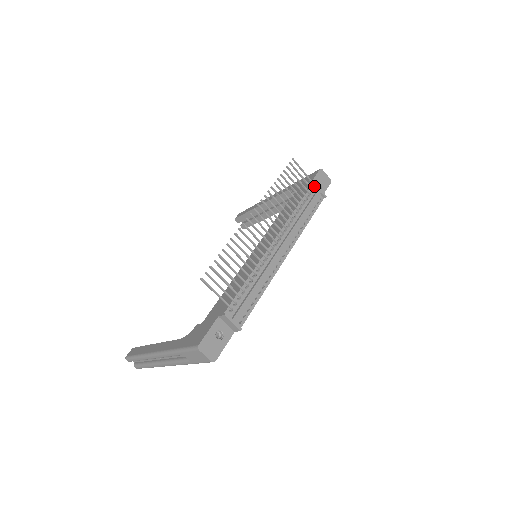
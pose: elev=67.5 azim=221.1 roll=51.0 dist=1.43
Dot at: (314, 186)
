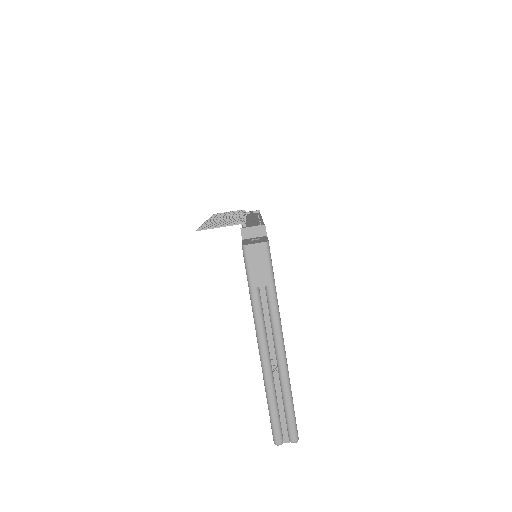
Dot at: occluded
